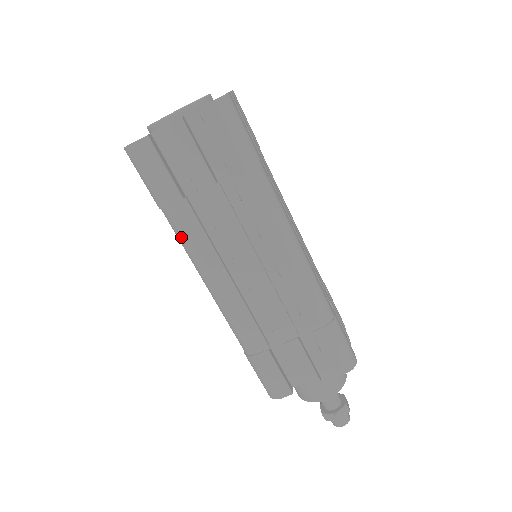
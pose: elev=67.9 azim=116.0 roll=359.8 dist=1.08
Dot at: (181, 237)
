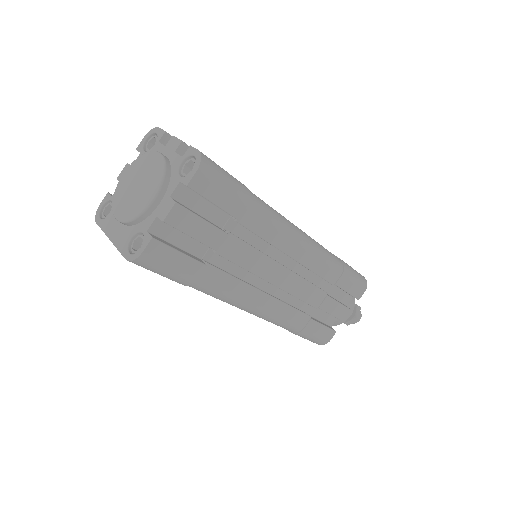
Dot at: (215, 294)
